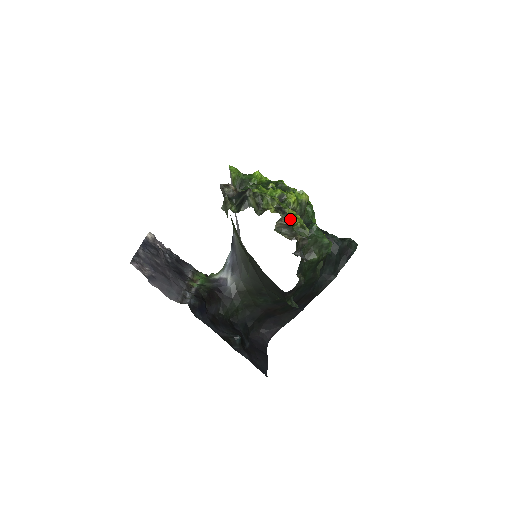
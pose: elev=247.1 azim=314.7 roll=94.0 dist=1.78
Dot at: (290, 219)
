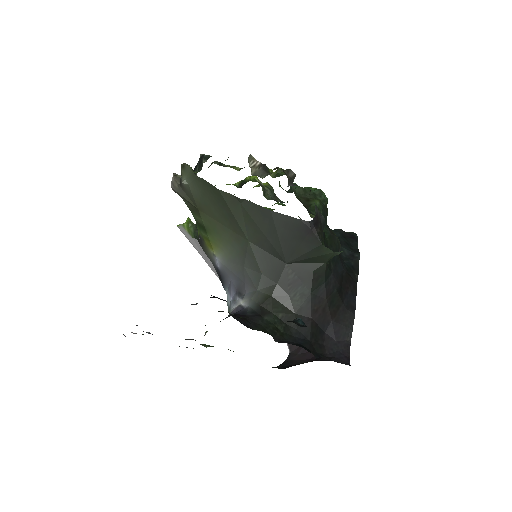
Dot at: (261, 163)
